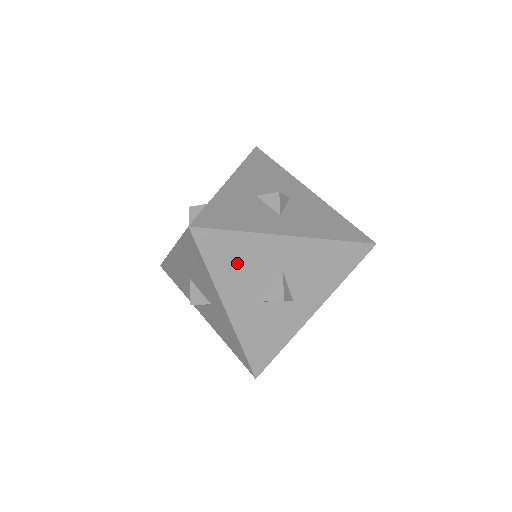
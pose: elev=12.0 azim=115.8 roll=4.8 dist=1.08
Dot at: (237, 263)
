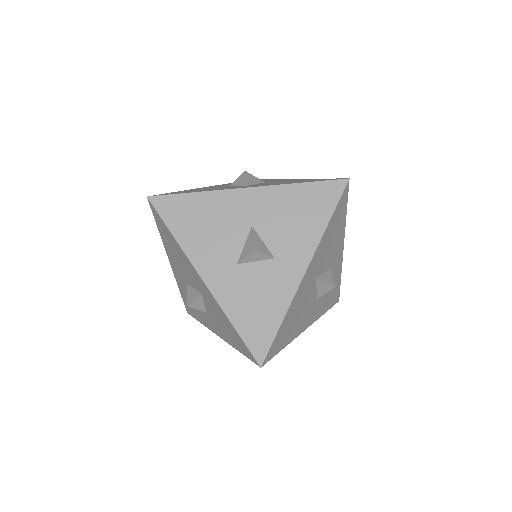
Dot at: (201, 225)
